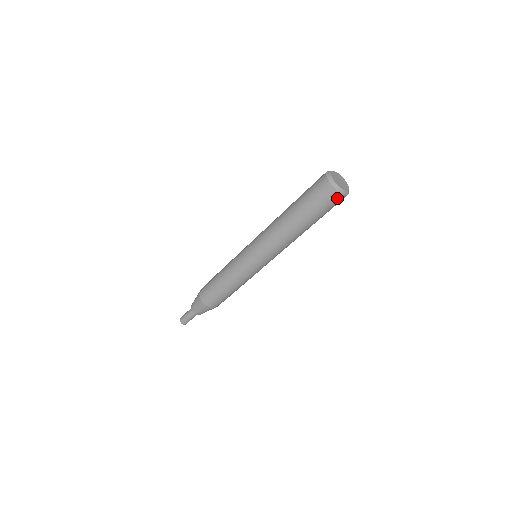
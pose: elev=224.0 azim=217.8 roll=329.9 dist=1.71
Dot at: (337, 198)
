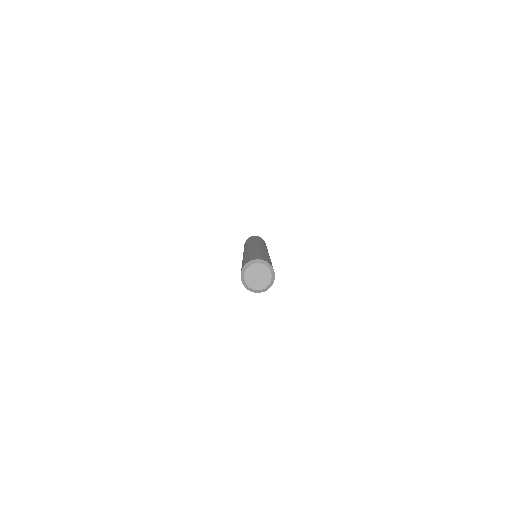
Dot at: occluded
